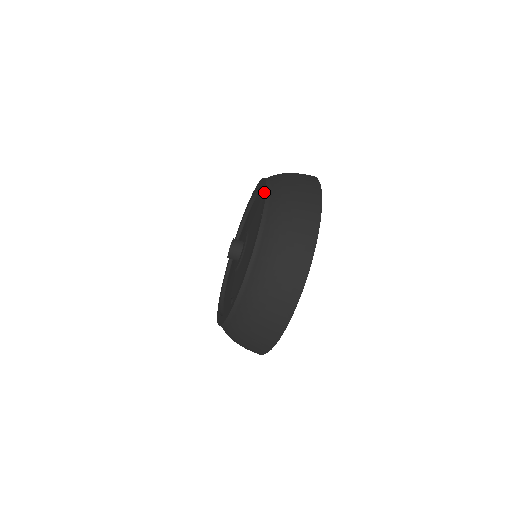
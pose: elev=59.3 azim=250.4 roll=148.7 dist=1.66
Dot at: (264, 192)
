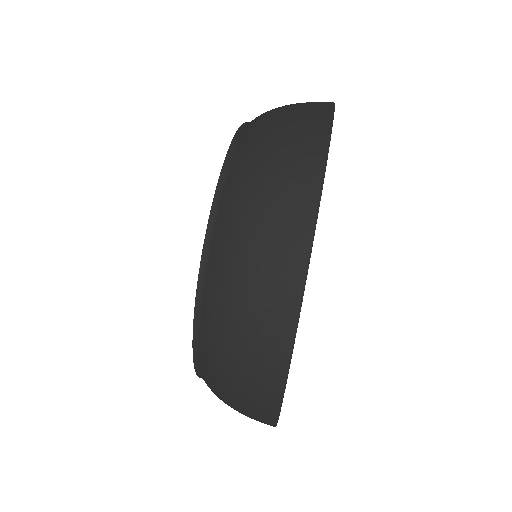
Dot at: occluded
